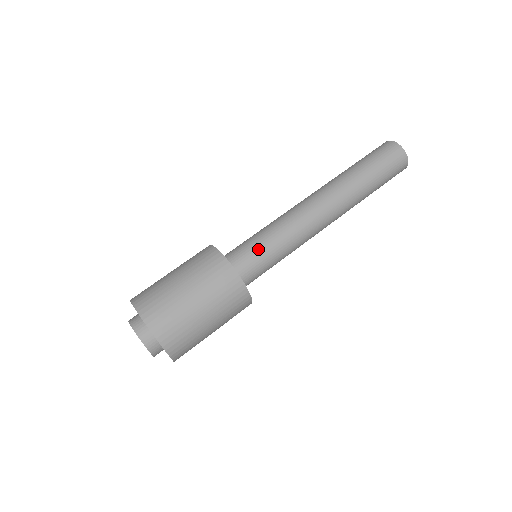
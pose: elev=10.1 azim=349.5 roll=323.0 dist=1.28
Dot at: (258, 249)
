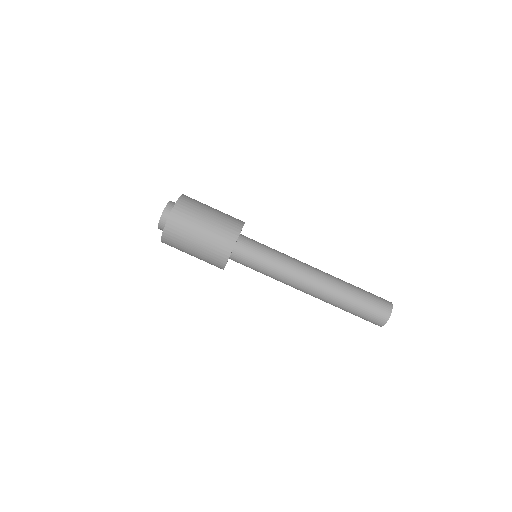
Dot at: (260, 250)
